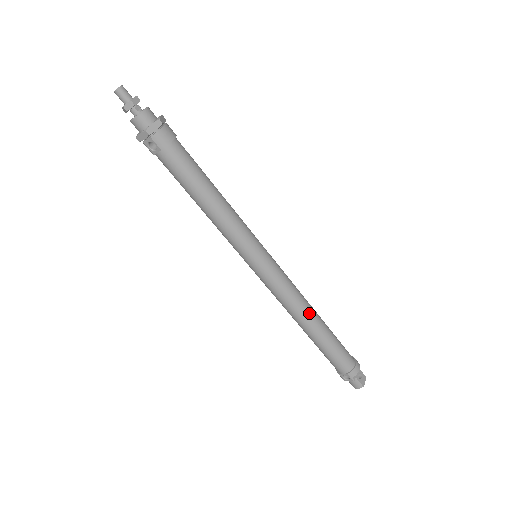
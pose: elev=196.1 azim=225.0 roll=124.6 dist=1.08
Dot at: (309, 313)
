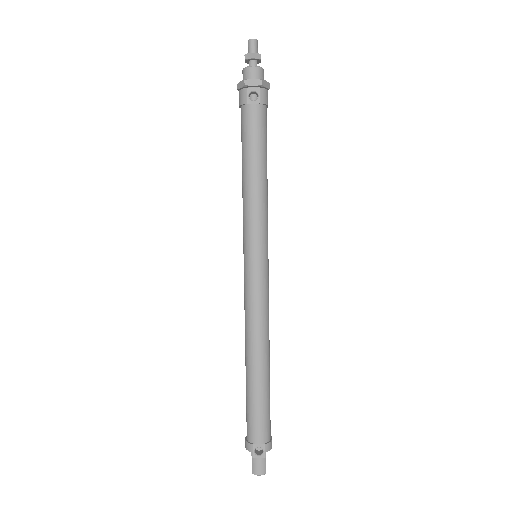
Dot at: (269, 345)
